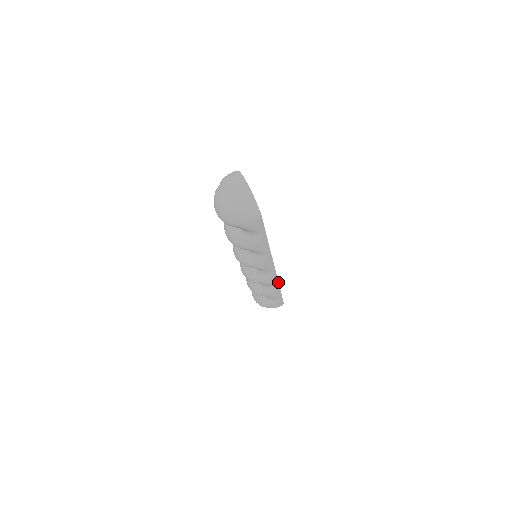
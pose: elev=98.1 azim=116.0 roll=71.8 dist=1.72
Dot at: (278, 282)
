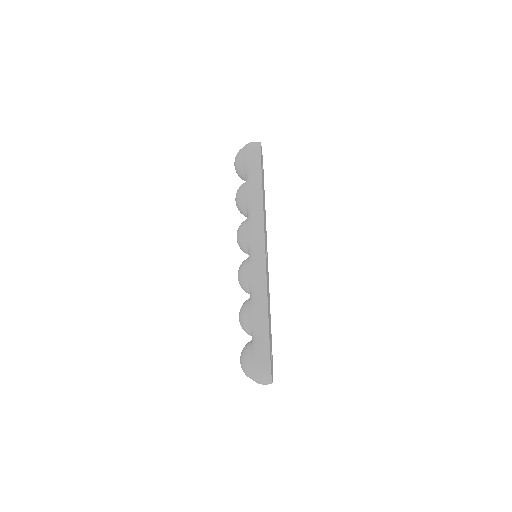
Dot at: occluded
